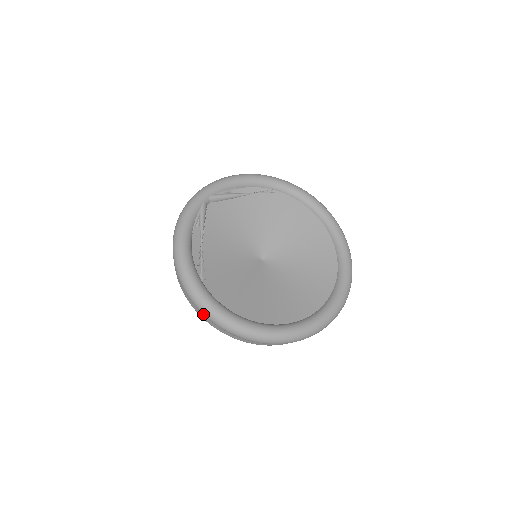
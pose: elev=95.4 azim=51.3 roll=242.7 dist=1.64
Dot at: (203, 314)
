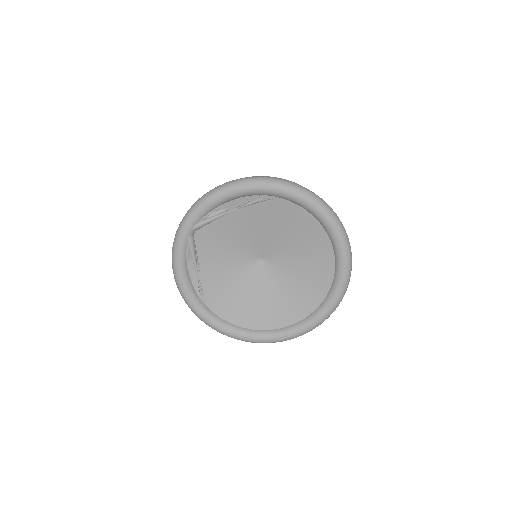
Dot at: occluded
